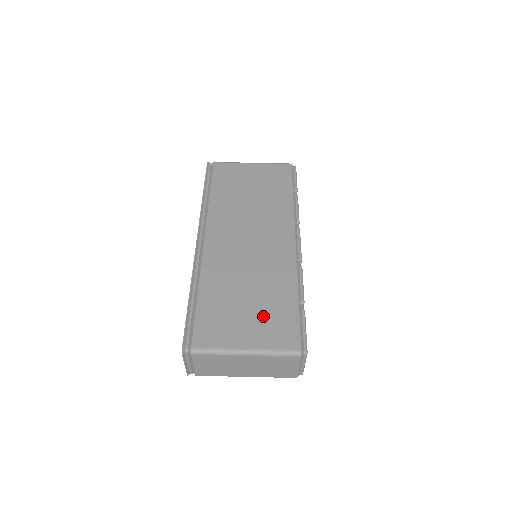
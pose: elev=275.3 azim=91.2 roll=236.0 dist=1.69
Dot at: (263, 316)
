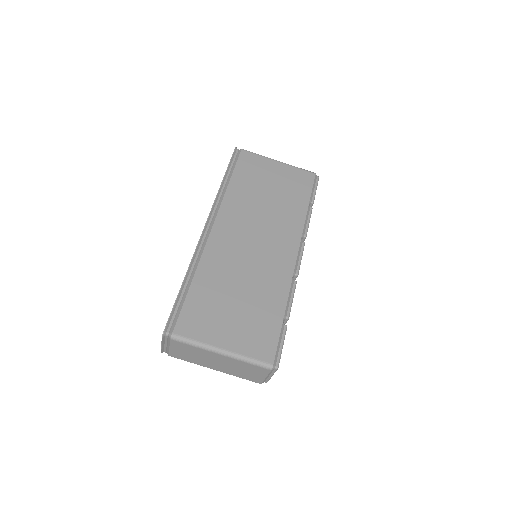
Dot at: (247, 321)
